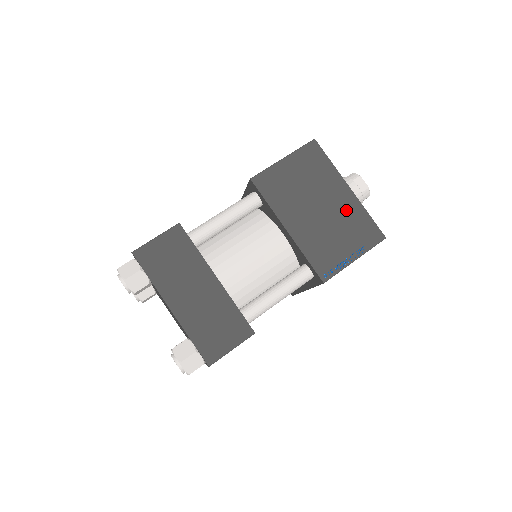
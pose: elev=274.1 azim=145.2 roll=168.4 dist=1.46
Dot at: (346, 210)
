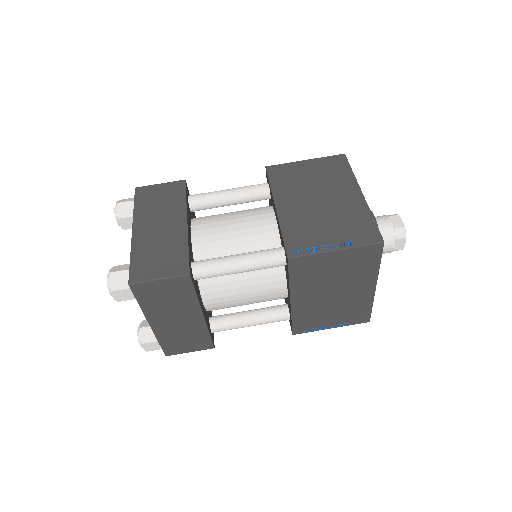
Dot at: (348, 208)
